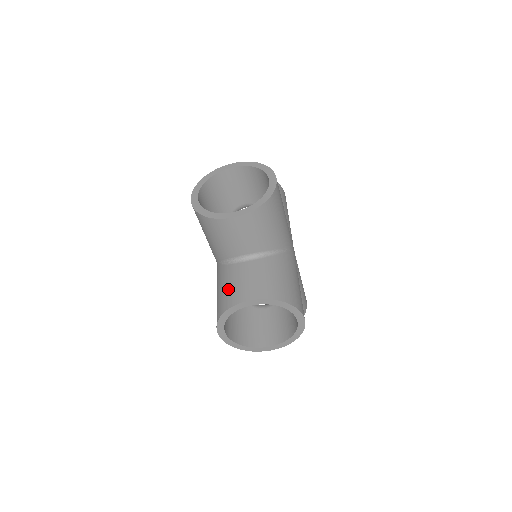
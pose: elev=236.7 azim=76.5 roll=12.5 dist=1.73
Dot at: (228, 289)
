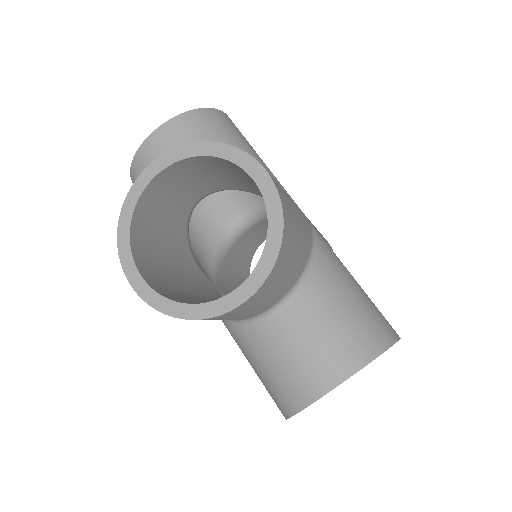
Dot at: (278, 373)
